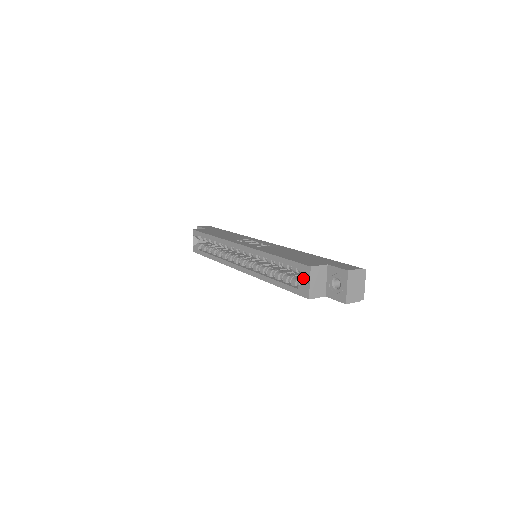
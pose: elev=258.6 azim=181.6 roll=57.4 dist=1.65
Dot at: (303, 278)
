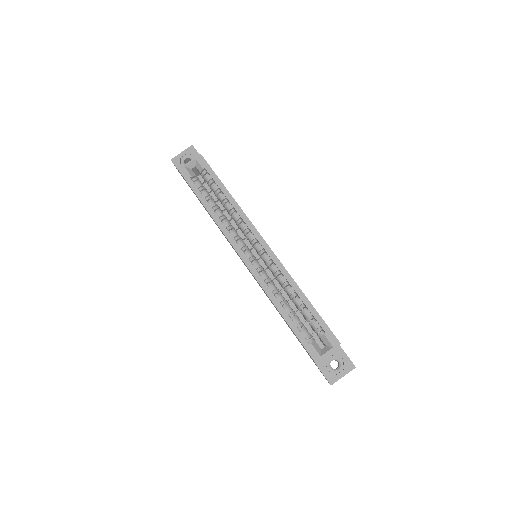
Dot at: occluded
